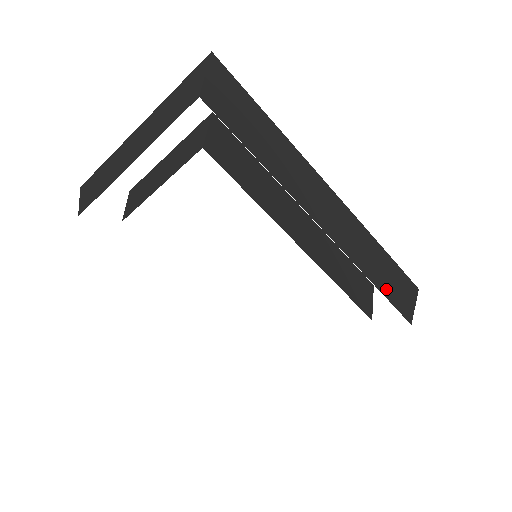
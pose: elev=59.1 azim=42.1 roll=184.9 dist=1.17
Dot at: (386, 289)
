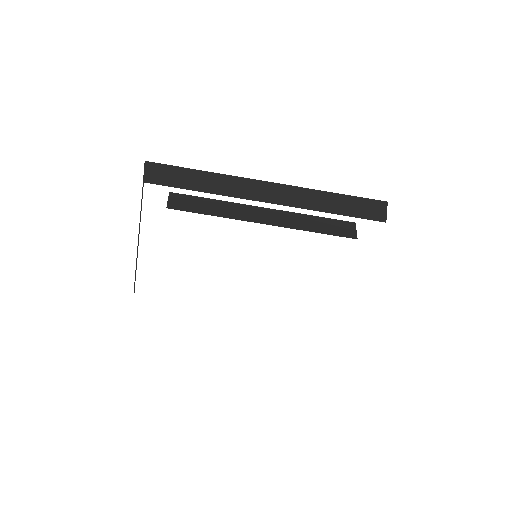
Dot at: (348, 212)
